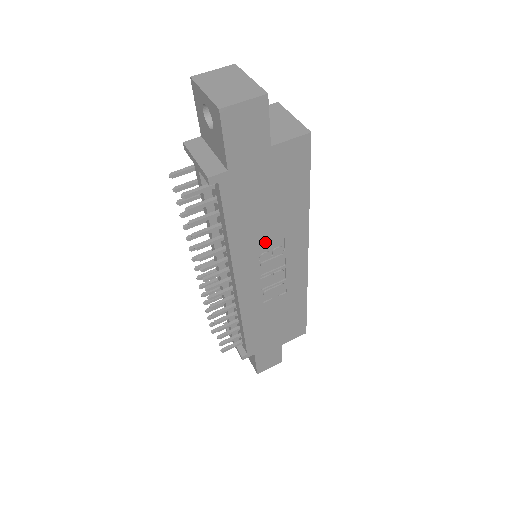
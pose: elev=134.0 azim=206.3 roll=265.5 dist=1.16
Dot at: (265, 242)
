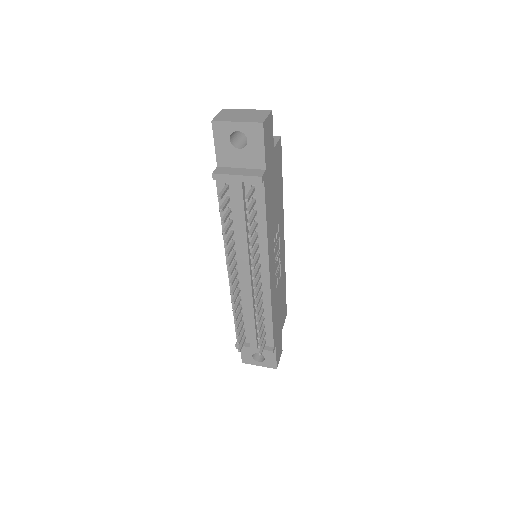
Dot at: (275, 229)
